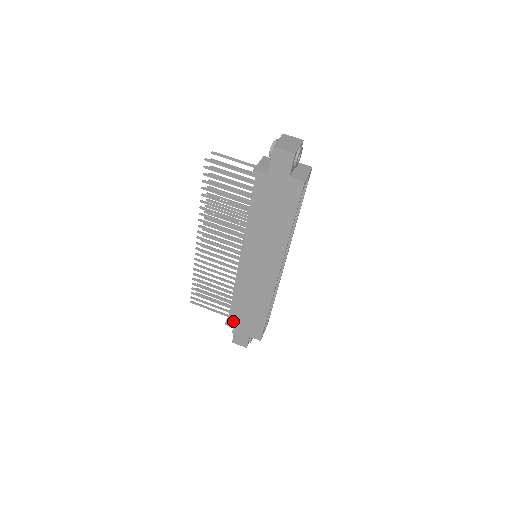
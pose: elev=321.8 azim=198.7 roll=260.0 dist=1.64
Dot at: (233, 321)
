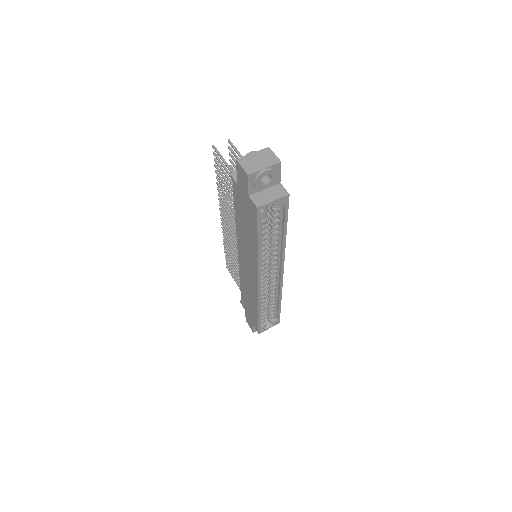
Dot at: (243, 303)
